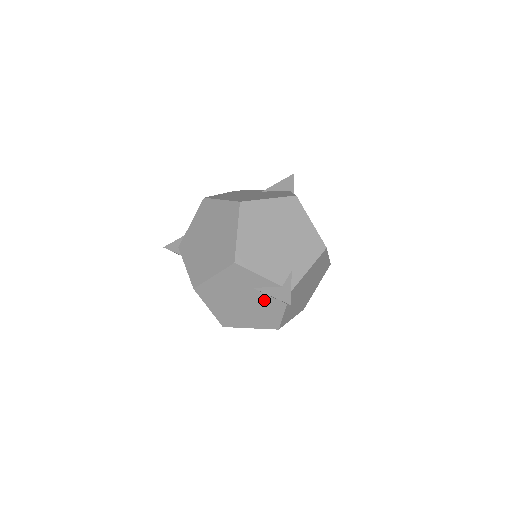
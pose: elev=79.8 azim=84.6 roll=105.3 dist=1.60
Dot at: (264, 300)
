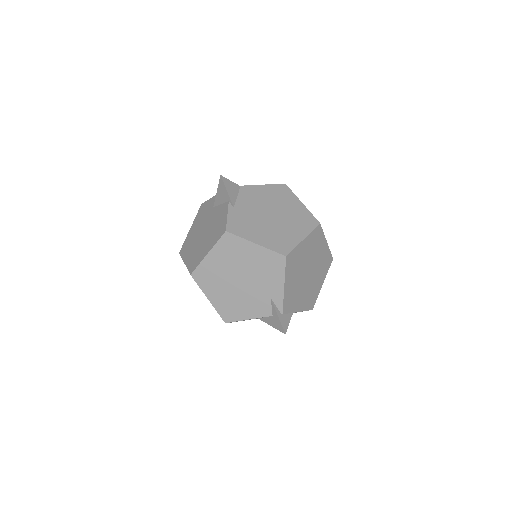
Dot at: occluded
